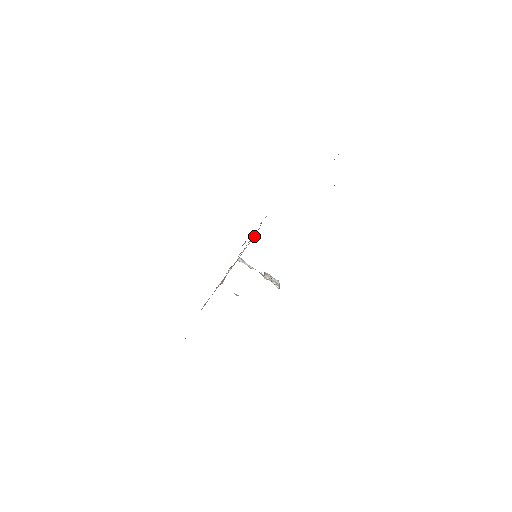
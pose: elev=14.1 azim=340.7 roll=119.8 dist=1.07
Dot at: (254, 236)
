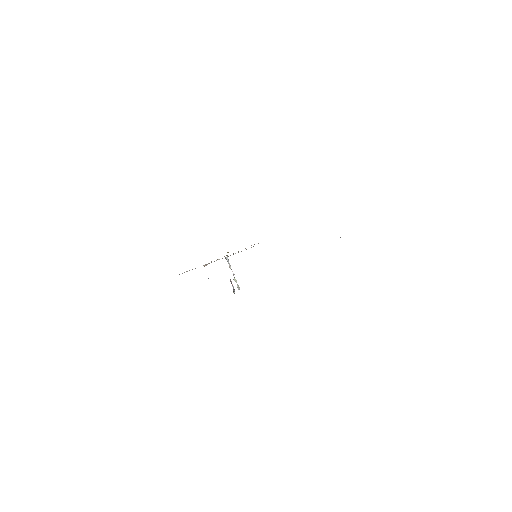
Dot at: (246, 249)
